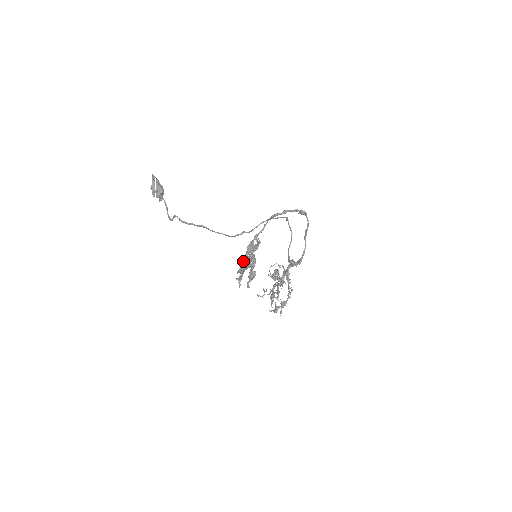
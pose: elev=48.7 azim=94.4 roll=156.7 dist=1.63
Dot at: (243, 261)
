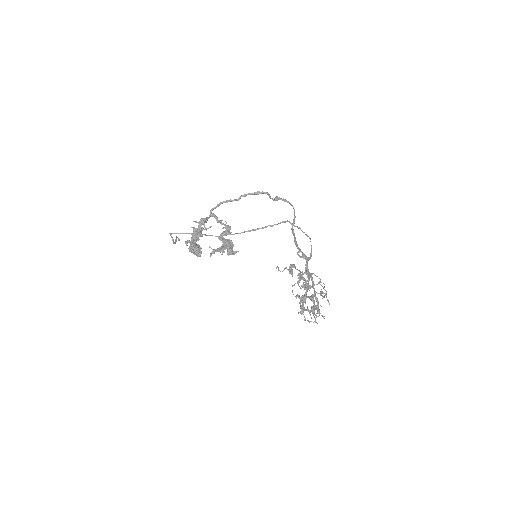
Dot at: occluded
